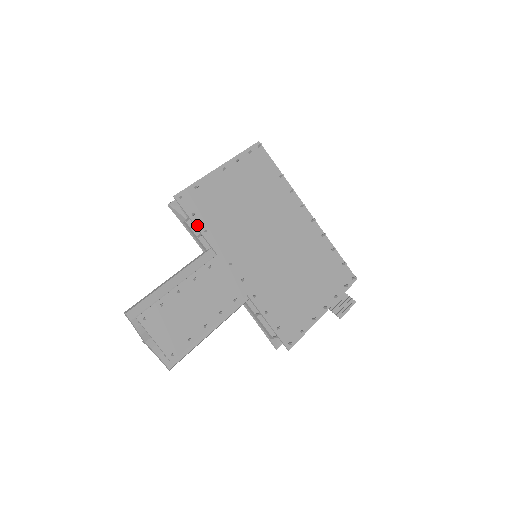
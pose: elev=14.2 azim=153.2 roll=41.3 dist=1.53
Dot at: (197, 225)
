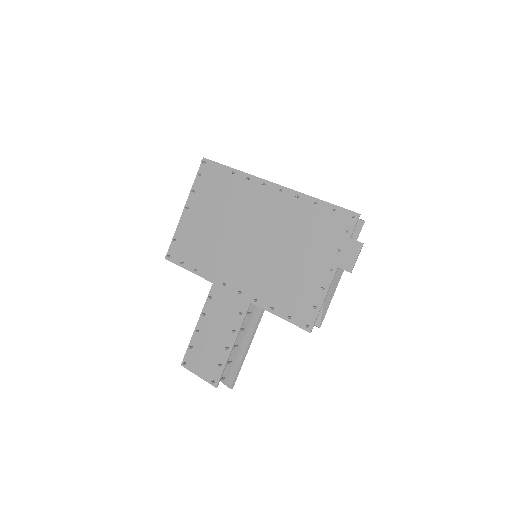
Dot at: (189, 269)
